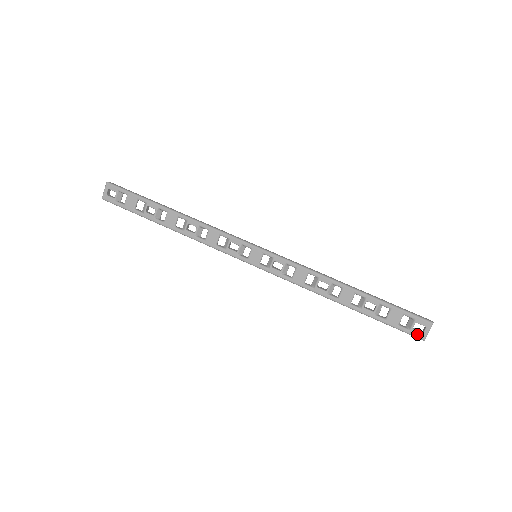
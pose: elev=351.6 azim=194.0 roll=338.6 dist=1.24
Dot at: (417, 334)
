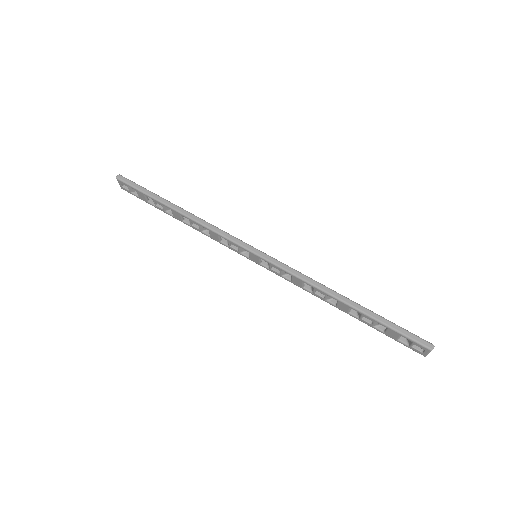
Dot at: (417, 351)
